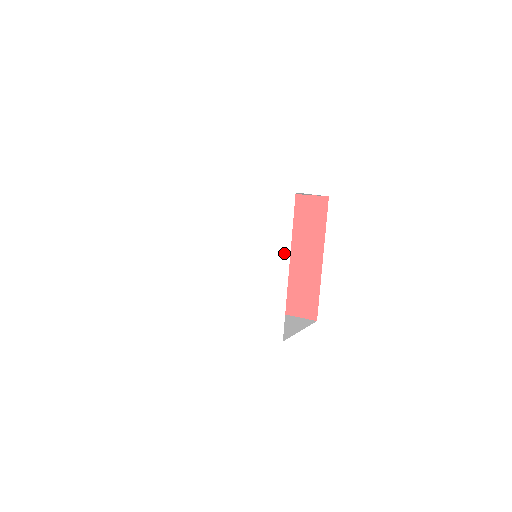
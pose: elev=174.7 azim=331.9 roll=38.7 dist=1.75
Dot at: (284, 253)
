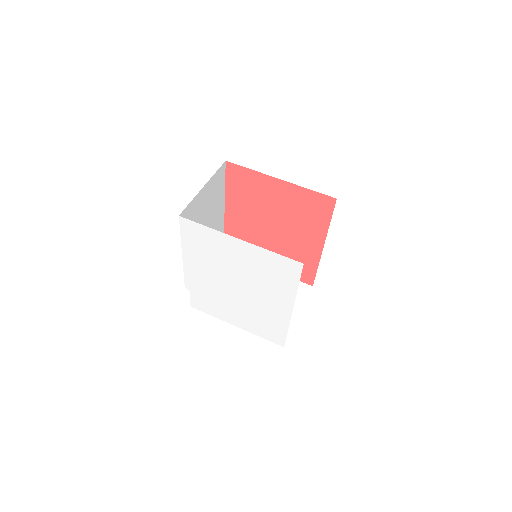
Dot at: (288, 300)
